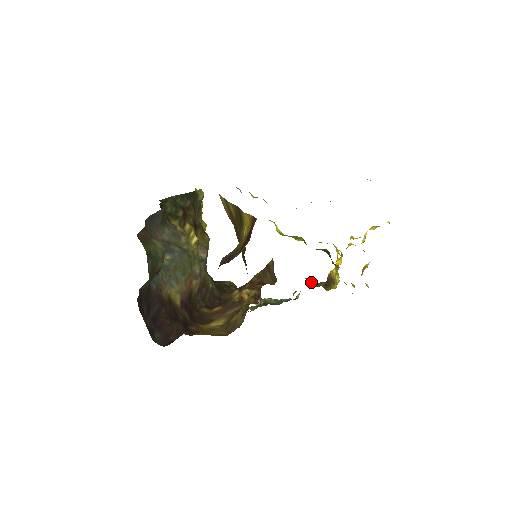
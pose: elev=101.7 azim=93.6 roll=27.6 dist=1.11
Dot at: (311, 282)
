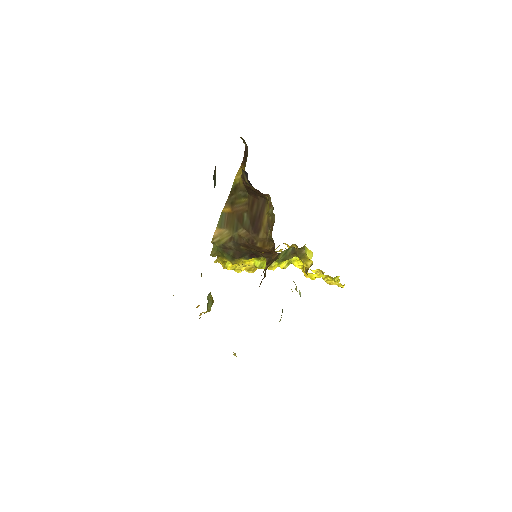
Dot at: occluded
